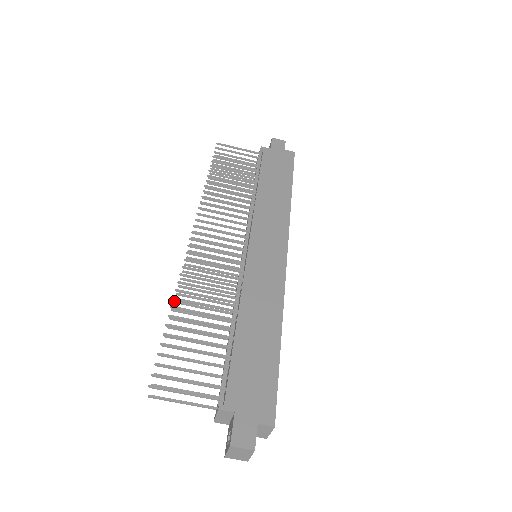
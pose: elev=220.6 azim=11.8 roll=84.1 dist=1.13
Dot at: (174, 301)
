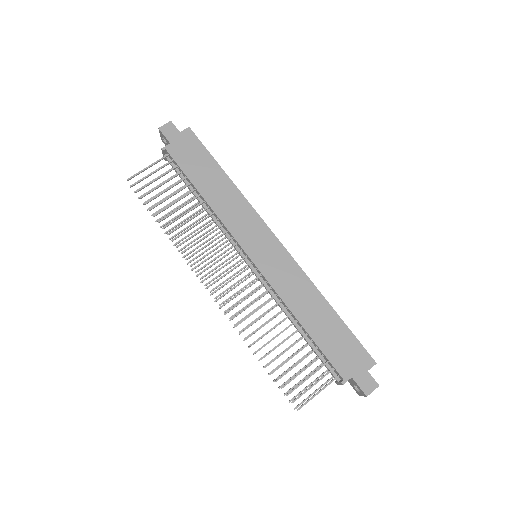
Dot at: occluded
